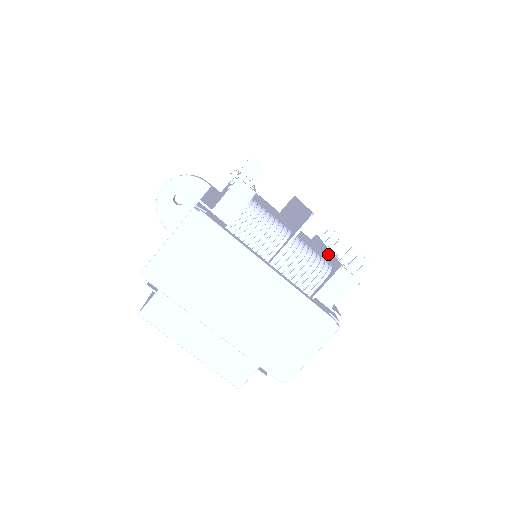
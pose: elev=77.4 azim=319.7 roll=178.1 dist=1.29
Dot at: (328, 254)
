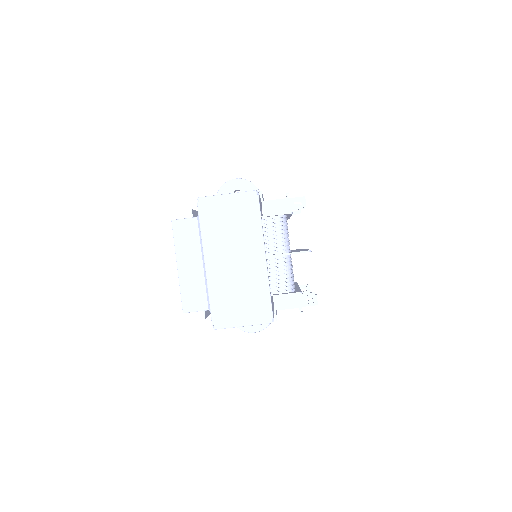
Dot at: (297, 287)
